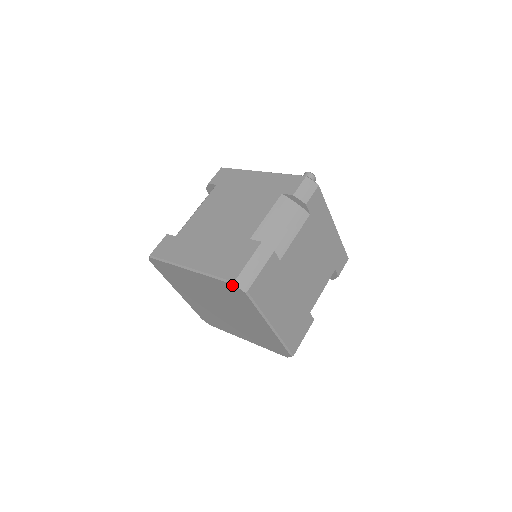
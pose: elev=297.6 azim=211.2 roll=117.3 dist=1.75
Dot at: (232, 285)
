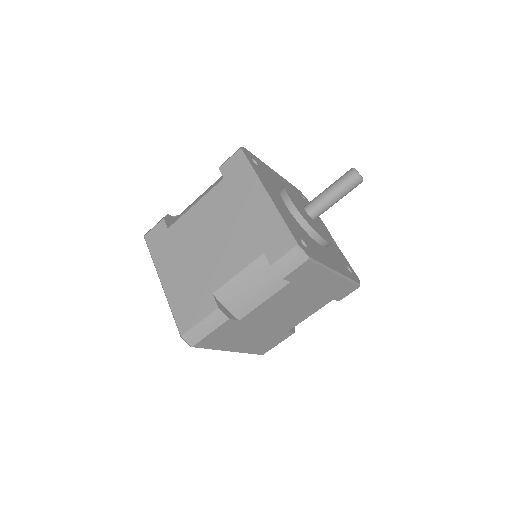
Dot at: (181, 334)
